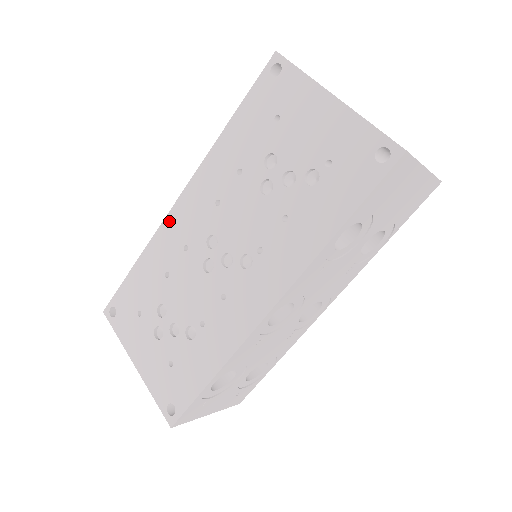
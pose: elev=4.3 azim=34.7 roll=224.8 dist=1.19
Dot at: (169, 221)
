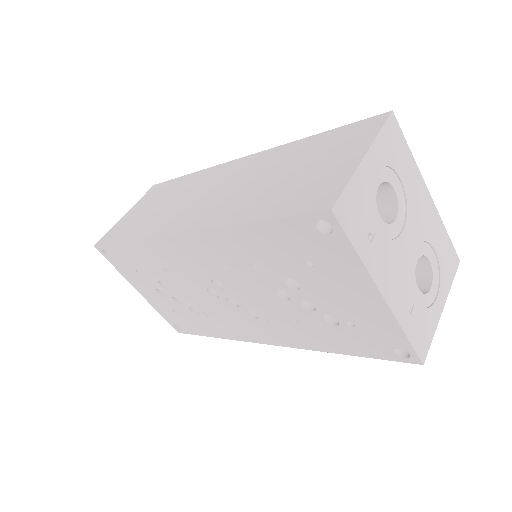
Dot at: (165, 242)
